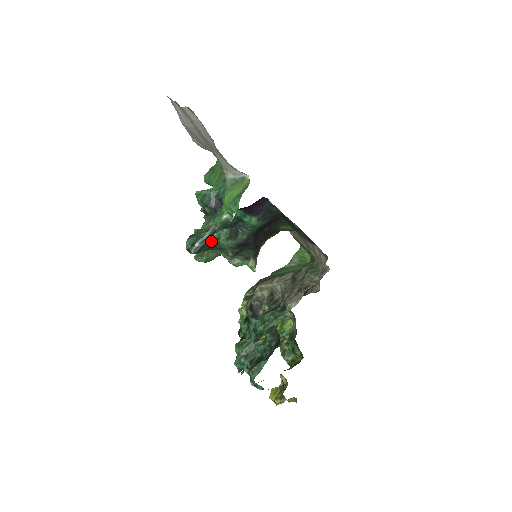
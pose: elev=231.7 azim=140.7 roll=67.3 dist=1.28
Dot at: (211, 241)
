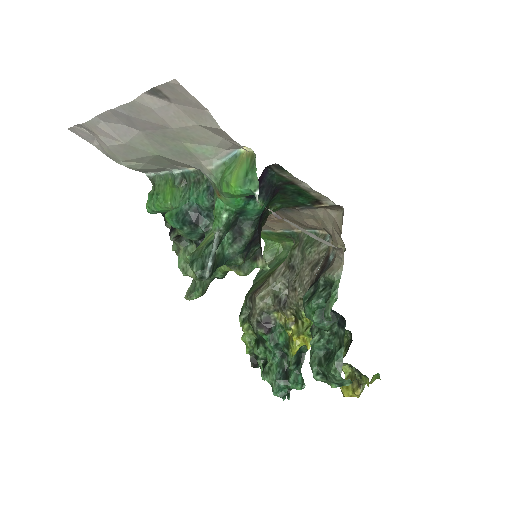
Dot at: (217, 256)
